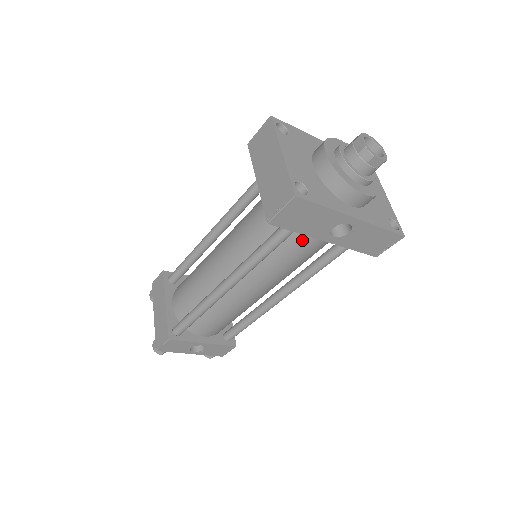
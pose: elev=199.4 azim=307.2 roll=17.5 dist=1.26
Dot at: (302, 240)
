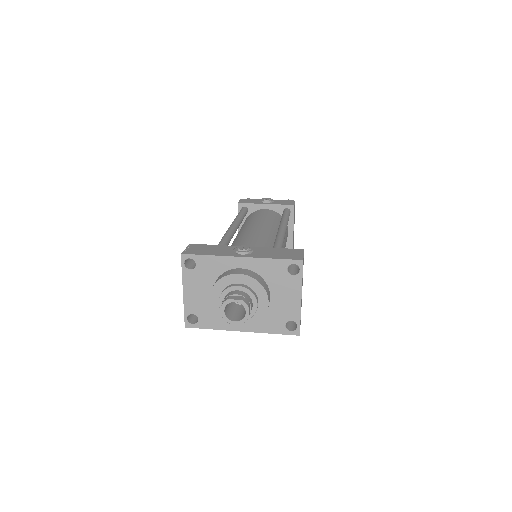
Dot at: occluded
